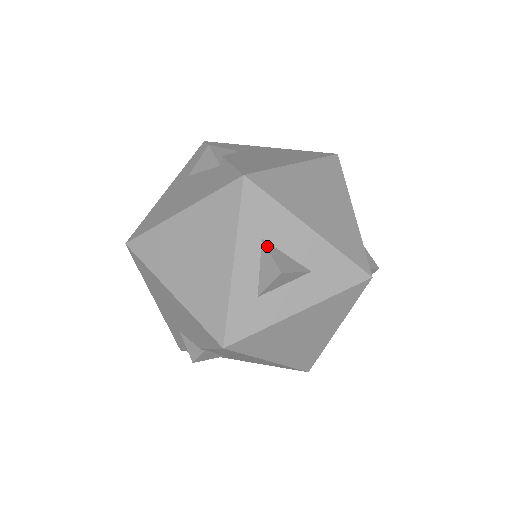
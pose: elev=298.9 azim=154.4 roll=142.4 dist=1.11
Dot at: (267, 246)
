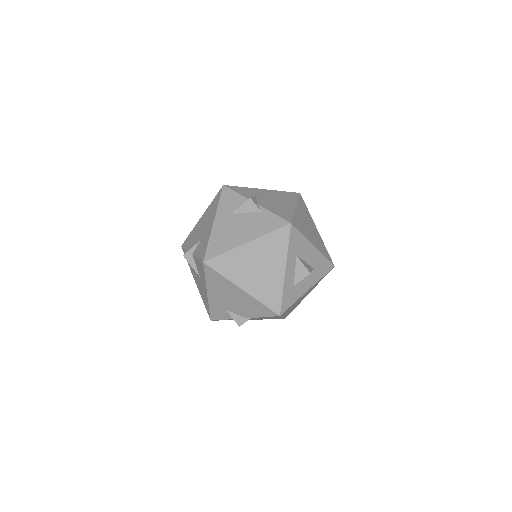
Dot at: (300, 259)
